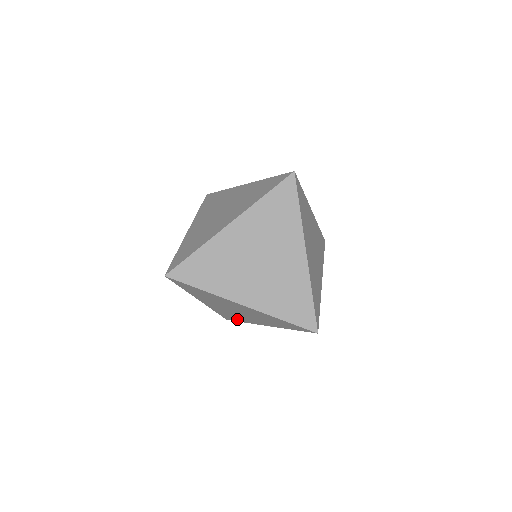
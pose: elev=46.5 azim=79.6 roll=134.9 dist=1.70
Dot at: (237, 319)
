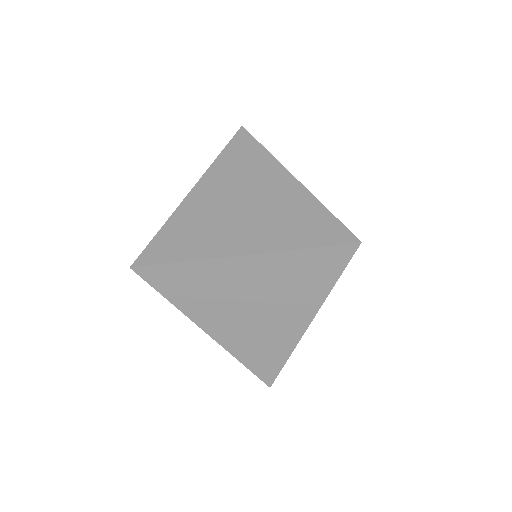
Dot at: (274, 357)
